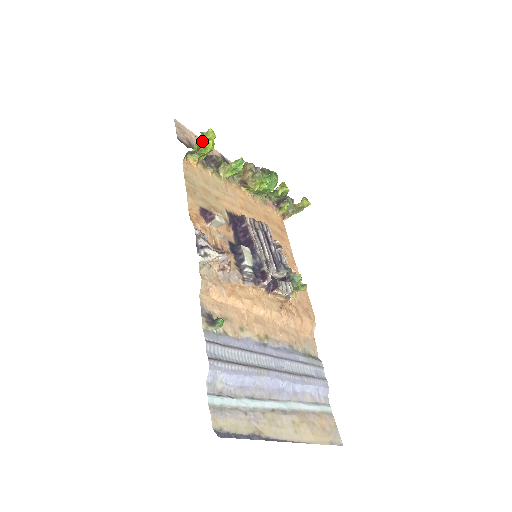
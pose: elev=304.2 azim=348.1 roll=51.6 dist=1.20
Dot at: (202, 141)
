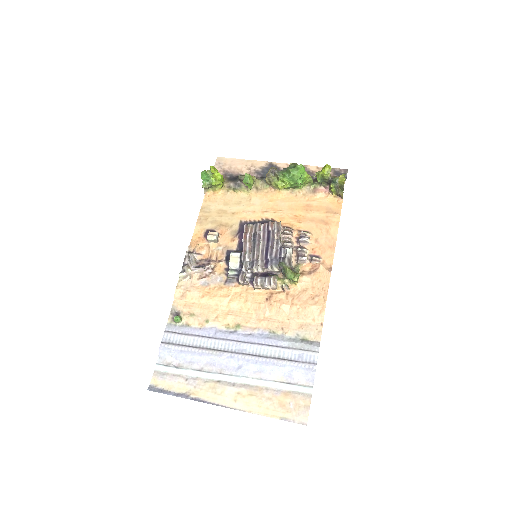
Dot at: (208, 178)
